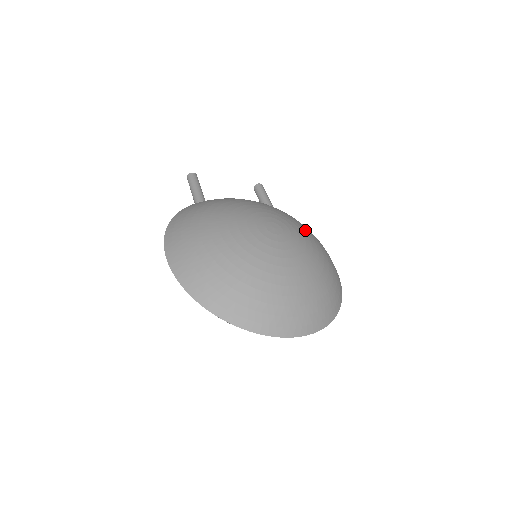
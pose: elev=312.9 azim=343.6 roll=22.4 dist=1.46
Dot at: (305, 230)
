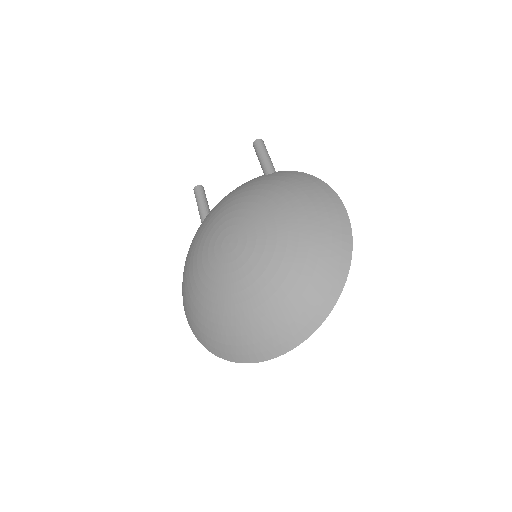
Dot at: (273, 208)
